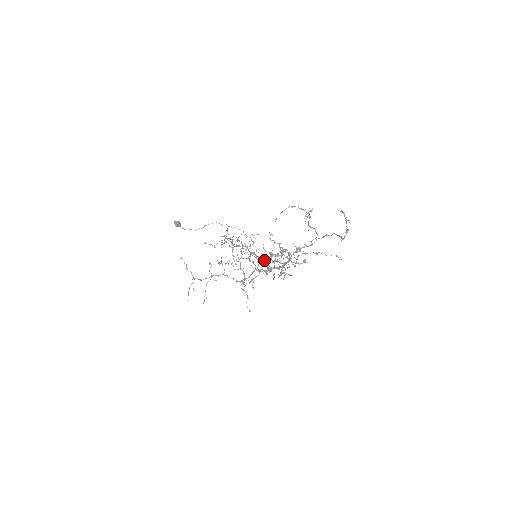
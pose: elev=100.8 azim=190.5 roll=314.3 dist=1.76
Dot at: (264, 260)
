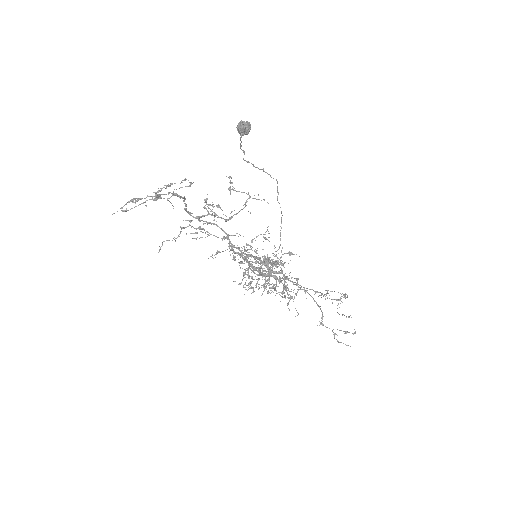
Dot at: occluded
